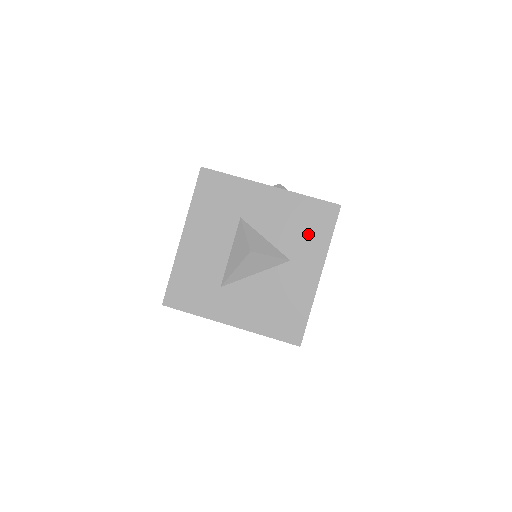
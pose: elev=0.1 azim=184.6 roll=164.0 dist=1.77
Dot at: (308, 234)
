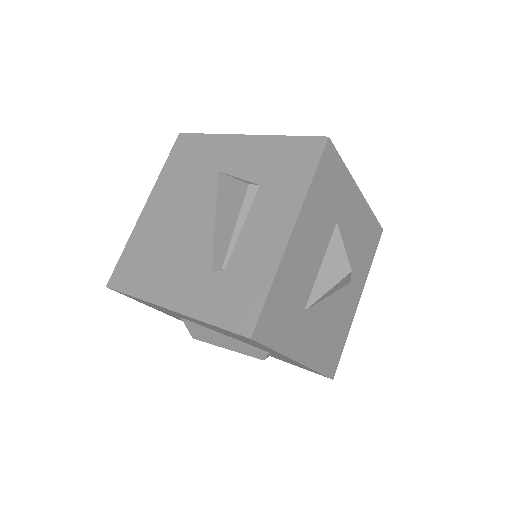
Dot at: (364, 255)
